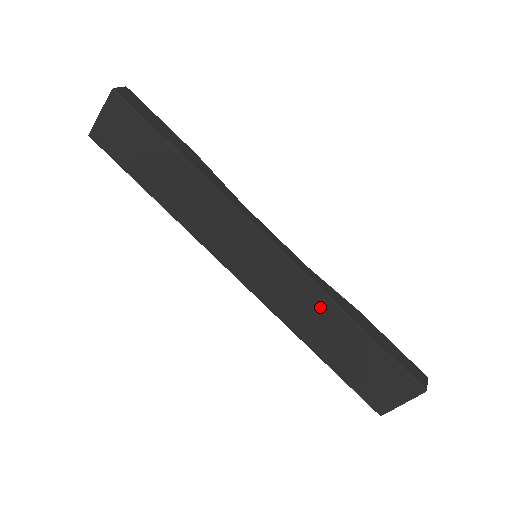
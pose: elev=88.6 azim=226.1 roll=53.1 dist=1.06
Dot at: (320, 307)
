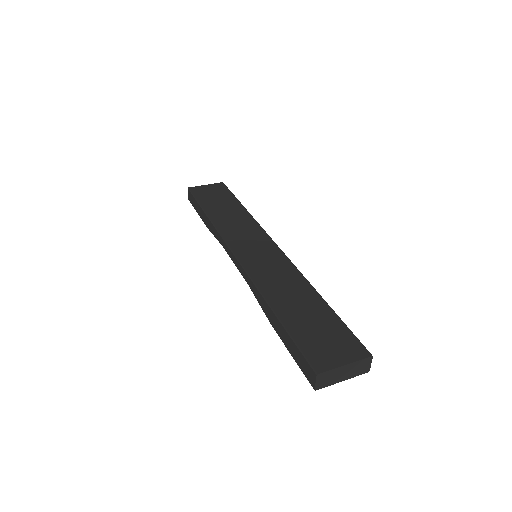
Dot at: (295, 282)
